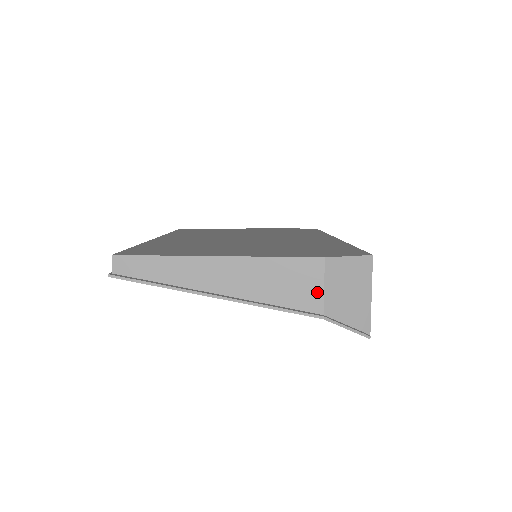
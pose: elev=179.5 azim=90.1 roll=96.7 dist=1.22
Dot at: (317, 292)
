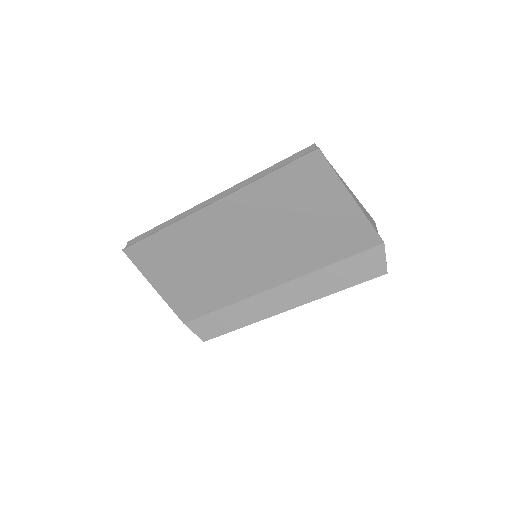
Dot at: occluded
